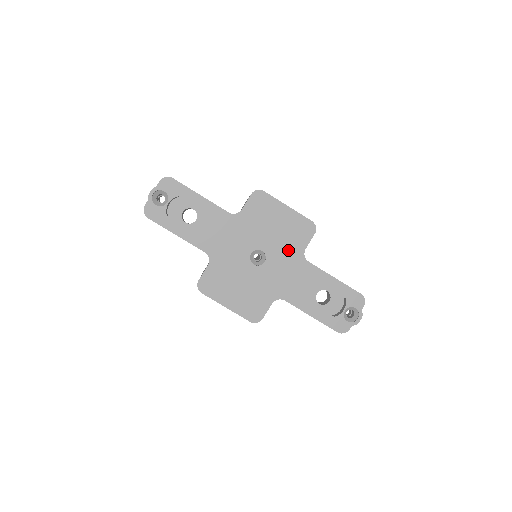
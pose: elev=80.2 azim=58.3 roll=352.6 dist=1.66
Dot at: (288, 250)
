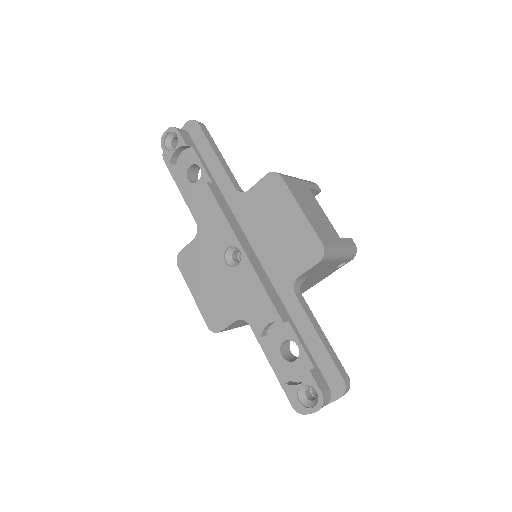
Dot at: (278, 266)
